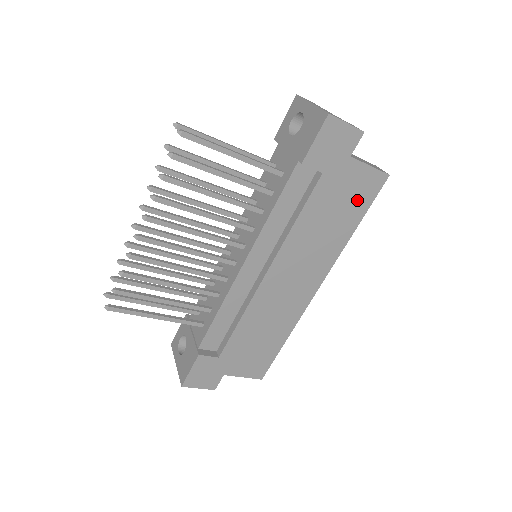
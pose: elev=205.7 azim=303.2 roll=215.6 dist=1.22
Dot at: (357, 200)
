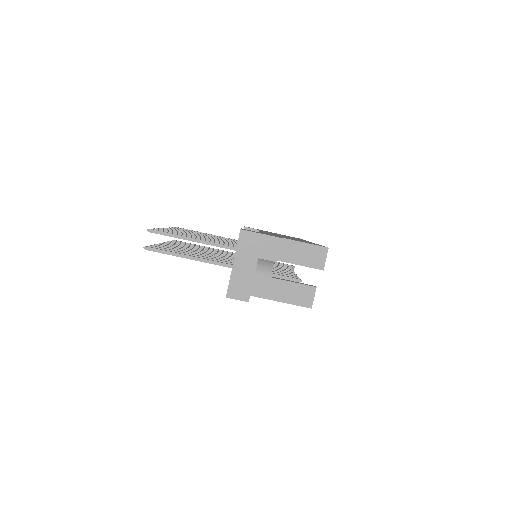
Dot at: occluded
